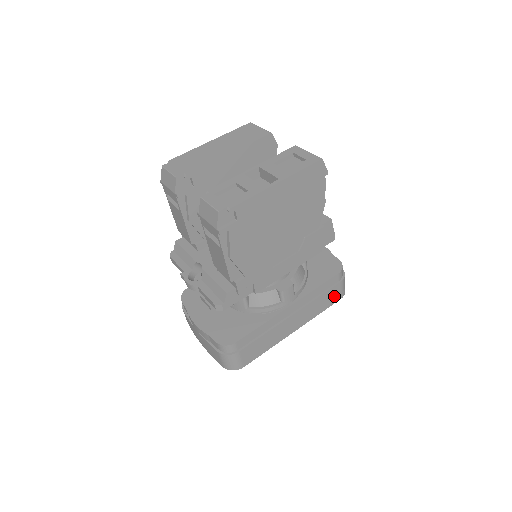
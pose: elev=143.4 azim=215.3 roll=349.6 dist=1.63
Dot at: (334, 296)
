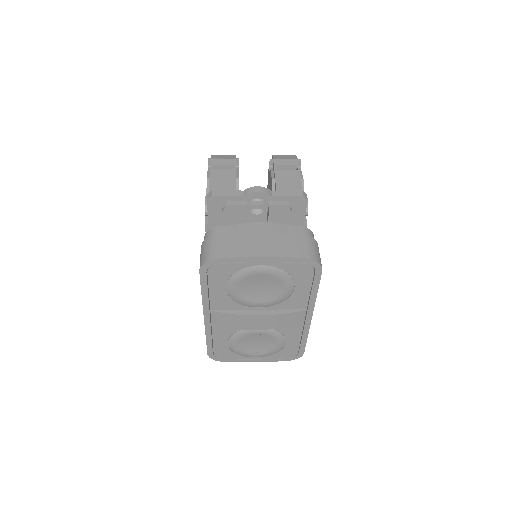
Dot at: occluded
